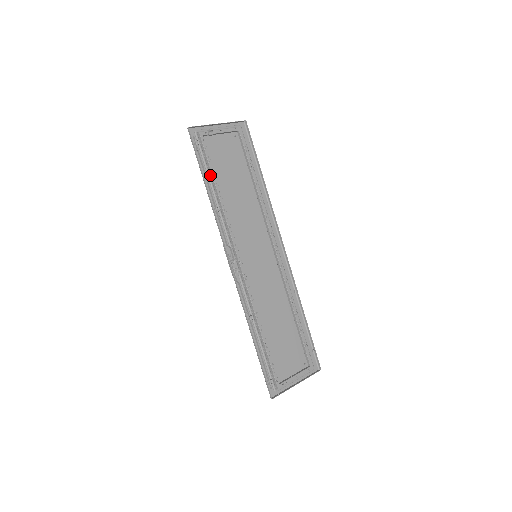
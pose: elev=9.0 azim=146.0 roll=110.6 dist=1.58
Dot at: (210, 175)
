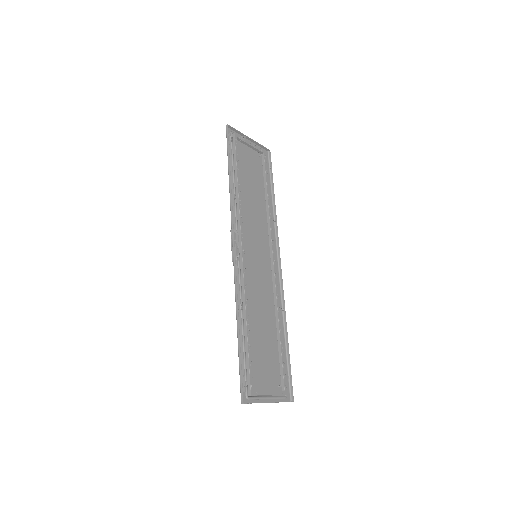
Dot at: (234, 169)
